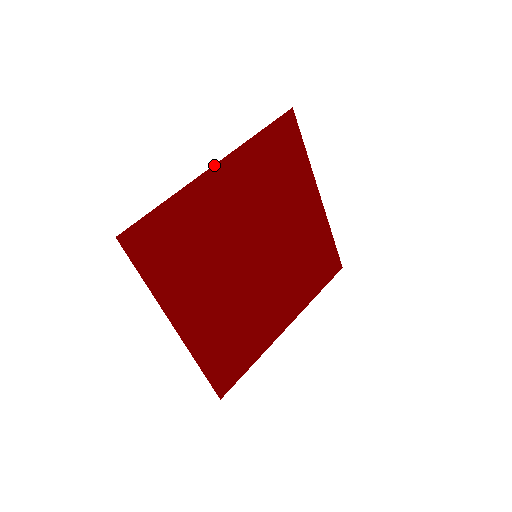
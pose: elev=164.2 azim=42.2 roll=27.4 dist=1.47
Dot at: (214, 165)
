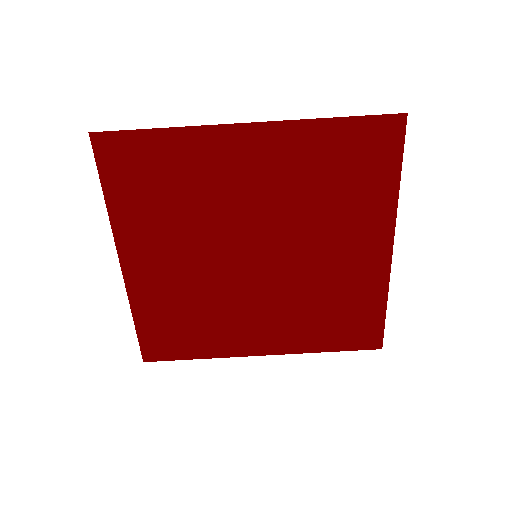
Dot at: (245, 123)
